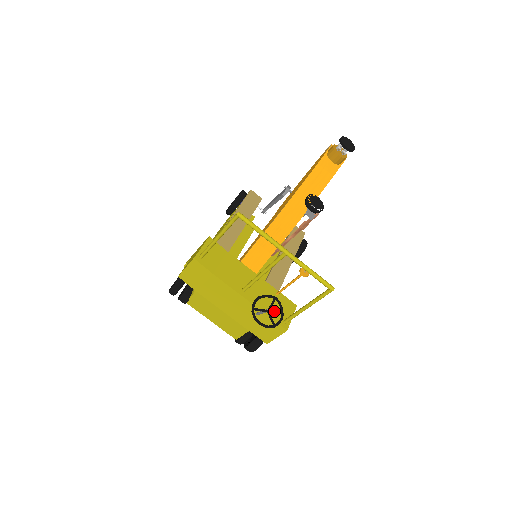
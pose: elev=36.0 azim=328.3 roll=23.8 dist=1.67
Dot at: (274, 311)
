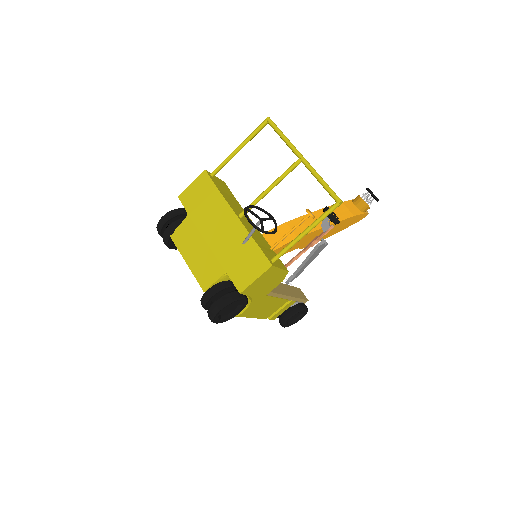
Dot at: (264, 248)
